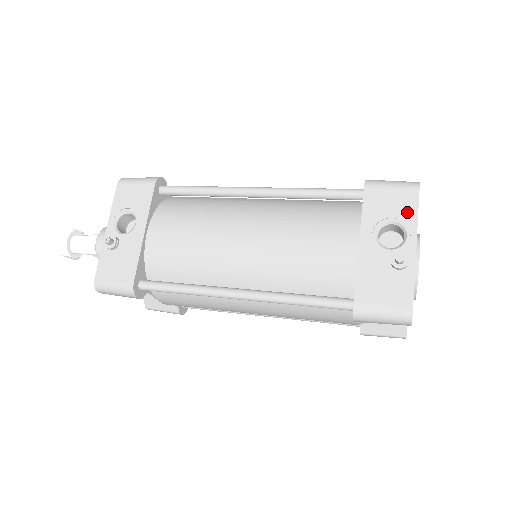
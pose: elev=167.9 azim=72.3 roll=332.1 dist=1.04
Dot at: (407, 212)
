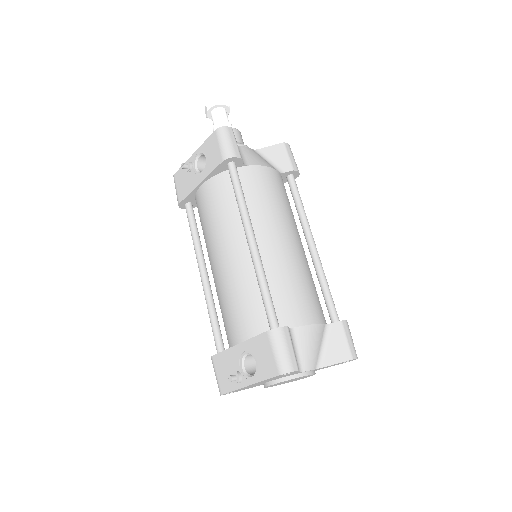
Dot at: (263, 371)
